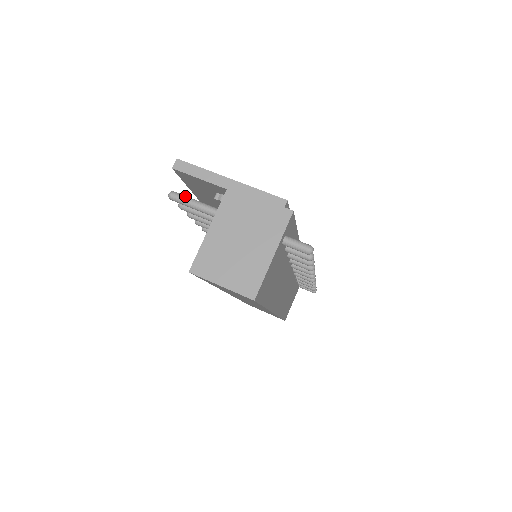
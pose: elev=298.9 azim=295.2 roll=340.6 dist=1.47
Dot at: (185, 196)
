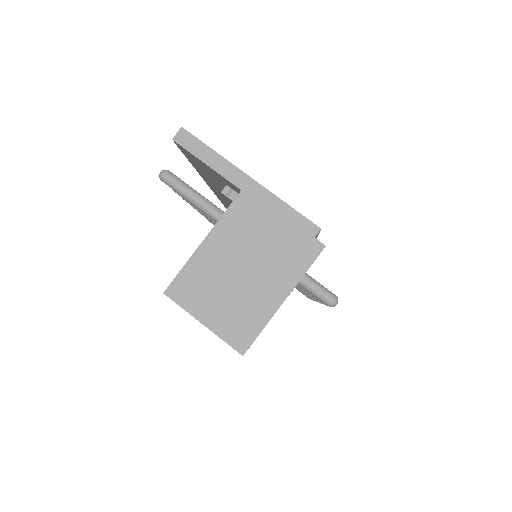
Dot at: (182, 181)
